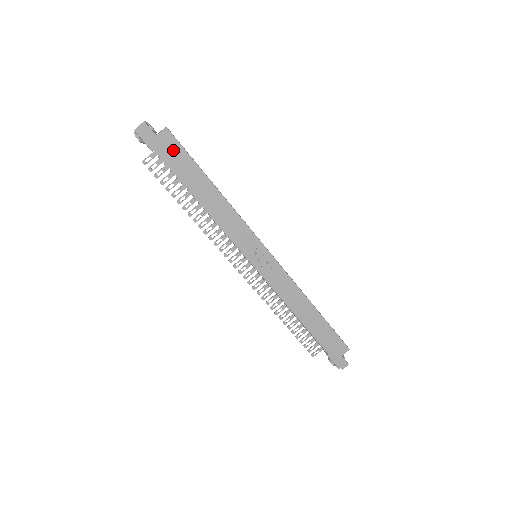
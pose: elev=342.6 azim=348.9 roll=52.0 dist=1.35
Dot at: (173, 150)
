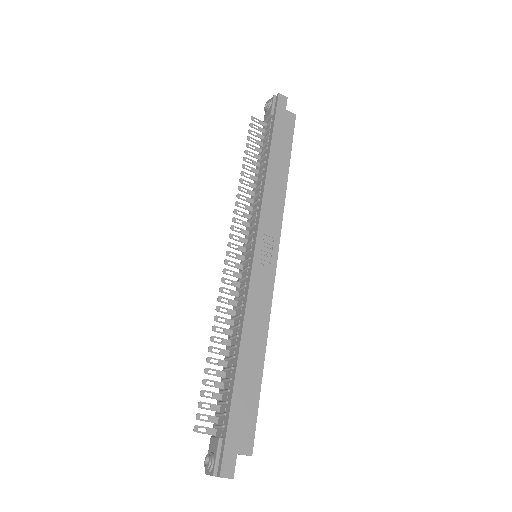
Dot at: (286, 126)
